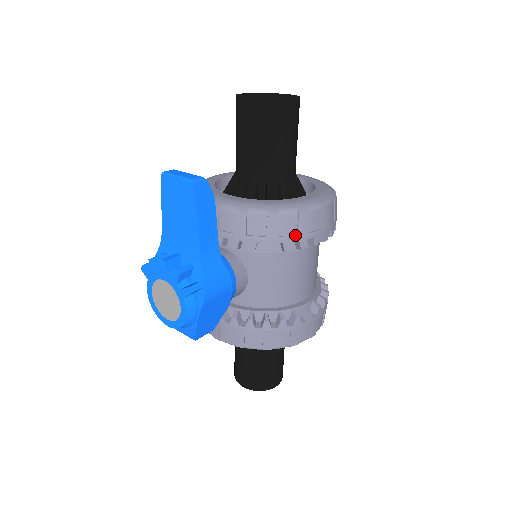
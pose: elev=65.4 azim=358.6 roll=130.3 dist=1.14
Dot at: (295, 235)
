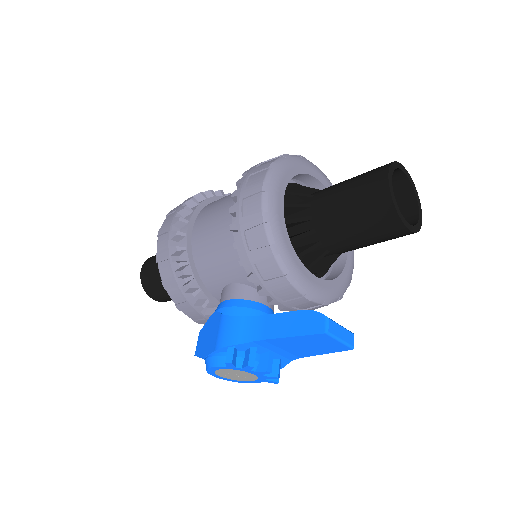
Dot at: occluded
